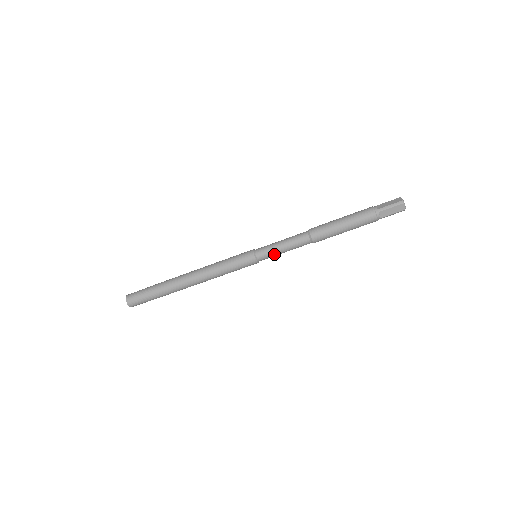
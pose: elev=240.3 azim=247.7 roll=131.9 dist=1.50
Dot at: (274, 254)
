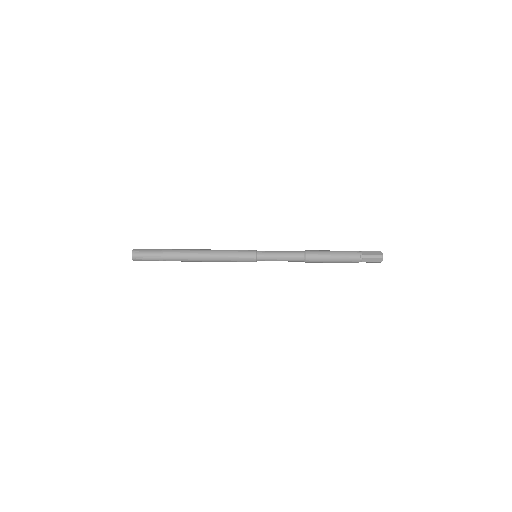
Dot at: (272, 260)
